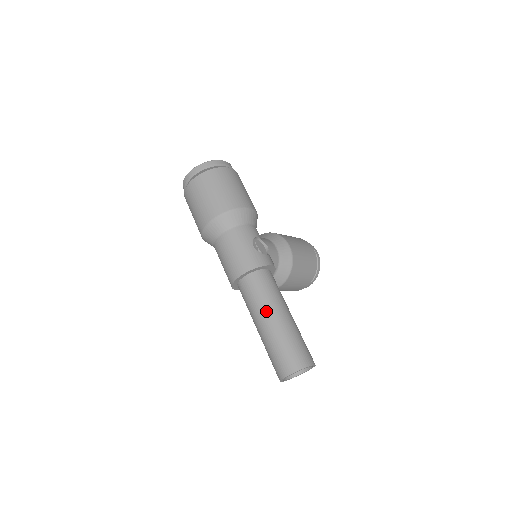
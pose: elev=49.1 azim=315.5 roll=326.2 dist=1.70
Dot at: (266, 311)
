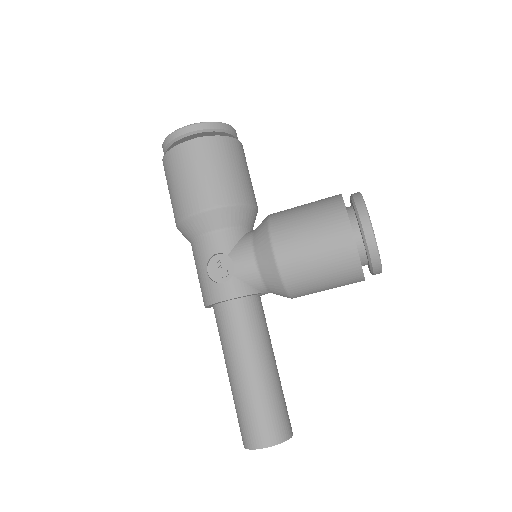
Dot at: (225, 361)
